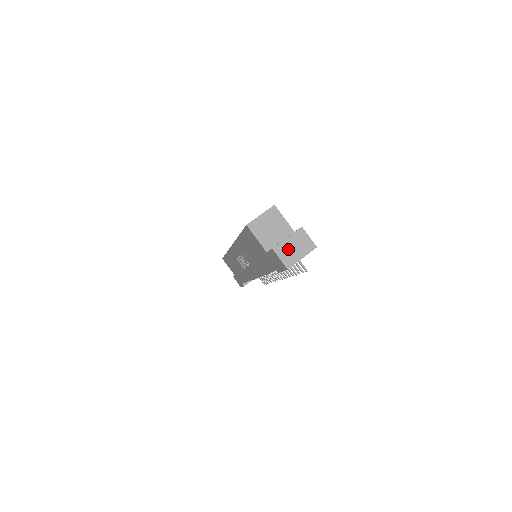
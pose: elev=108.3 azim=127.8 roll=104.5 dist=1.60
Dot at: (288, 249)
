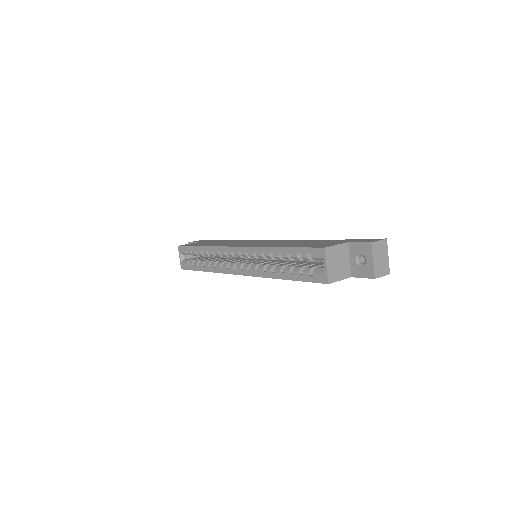
Dot at: (380, 265)
